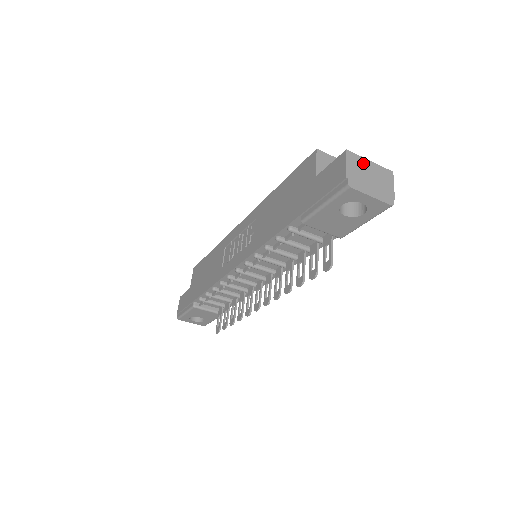
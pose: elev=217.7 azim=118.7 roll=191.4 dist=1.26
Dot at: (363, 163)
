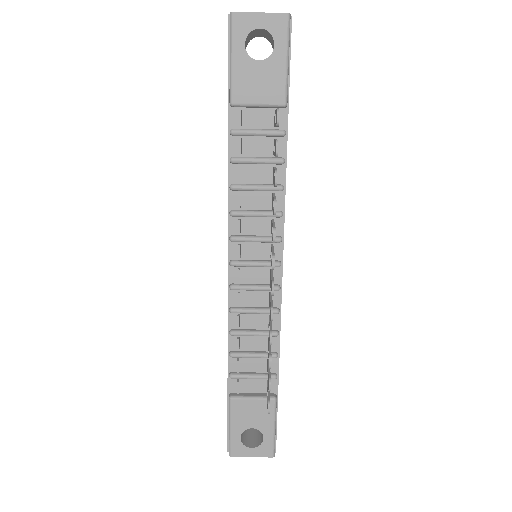
Dot at: occluded
